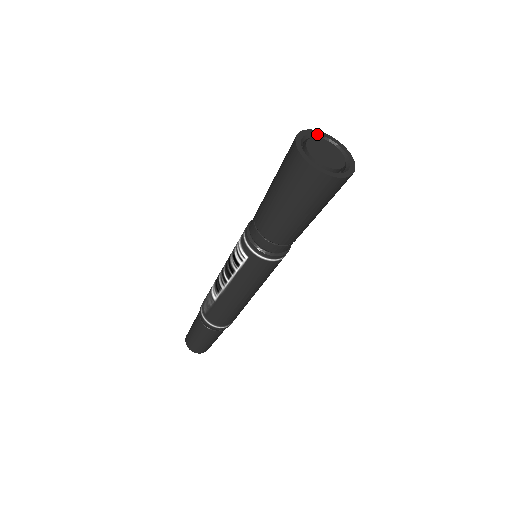
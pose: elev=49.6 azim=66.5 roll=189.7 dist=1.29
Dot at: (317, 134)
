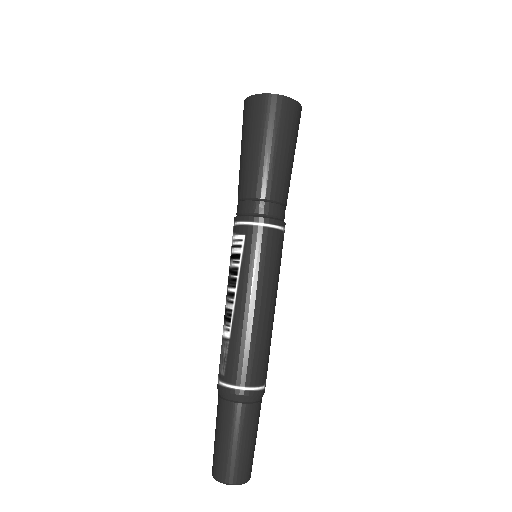
Dot at: occluded
